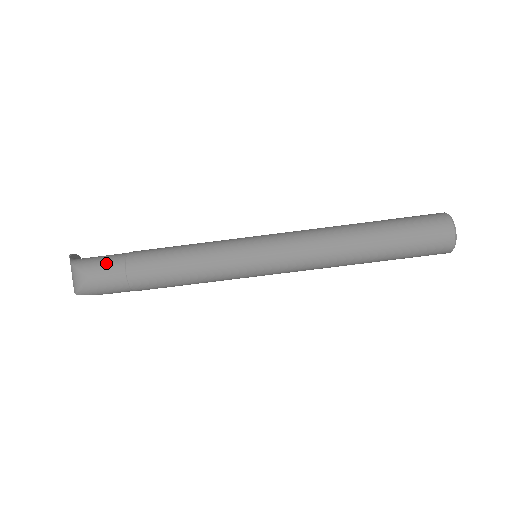
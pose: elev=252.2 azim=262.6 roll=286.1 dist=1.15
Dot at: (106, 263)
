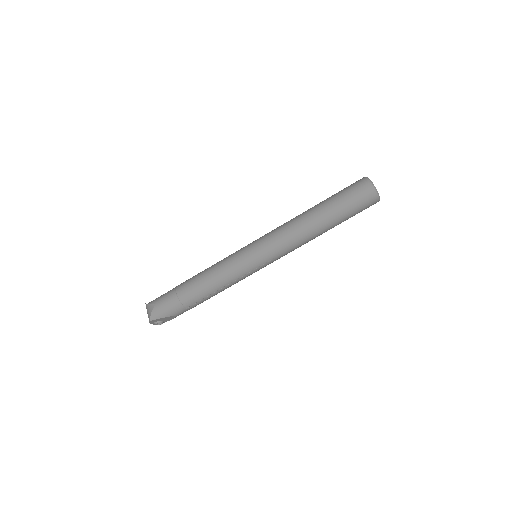
Dot at: (165, 294)
